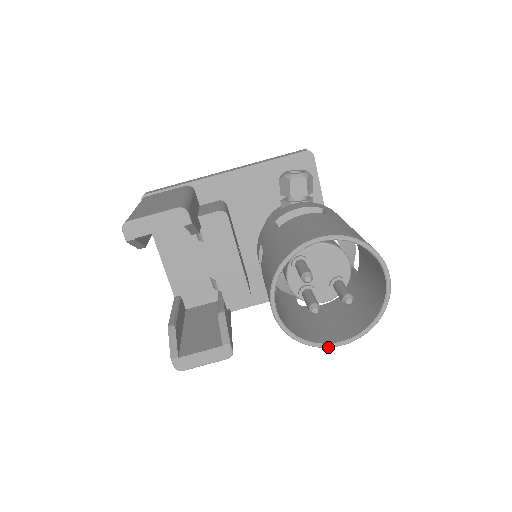
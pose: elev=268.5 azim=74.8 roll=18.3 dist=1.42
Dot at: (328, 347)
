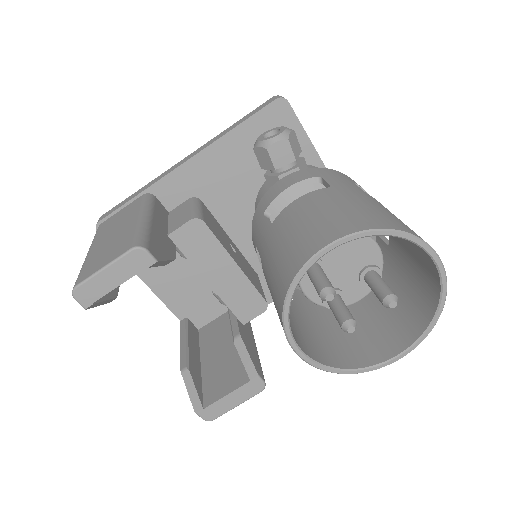
Dot at: (381, 367)
